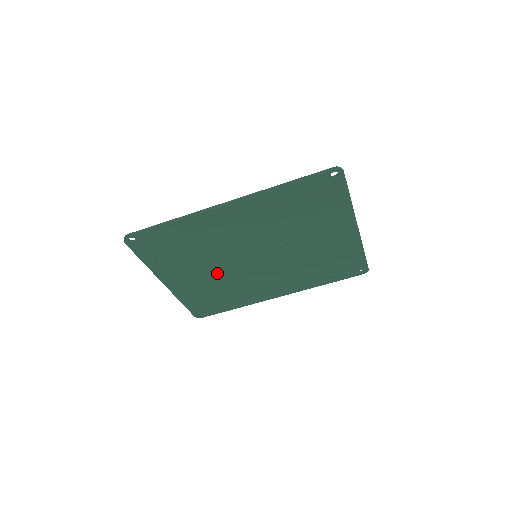
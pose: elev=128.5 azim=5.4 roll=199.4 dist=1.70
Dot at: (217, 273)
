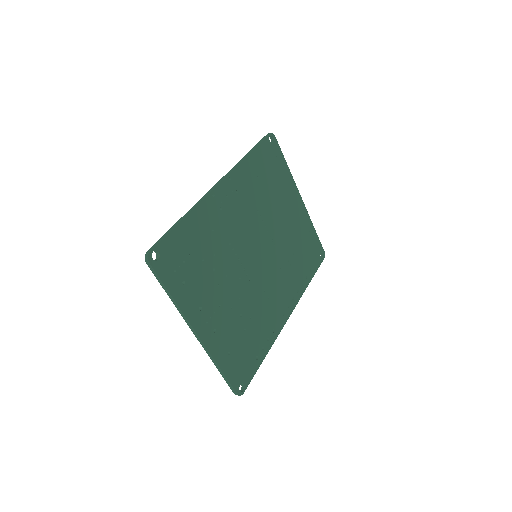
Dot at: (236, 294)
